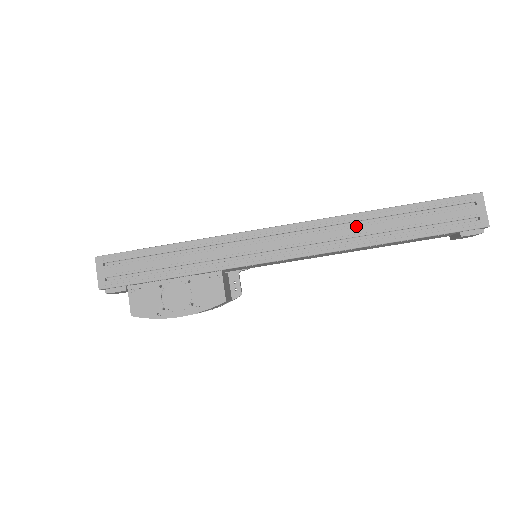
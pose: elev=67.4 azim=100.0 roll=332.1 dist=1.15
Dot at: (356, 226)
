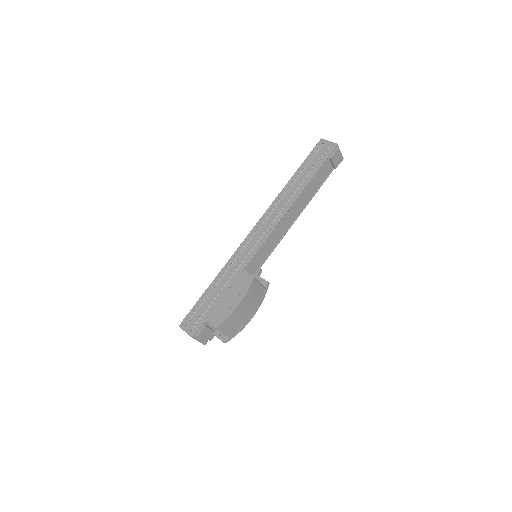
Dot at: (283, 197)
